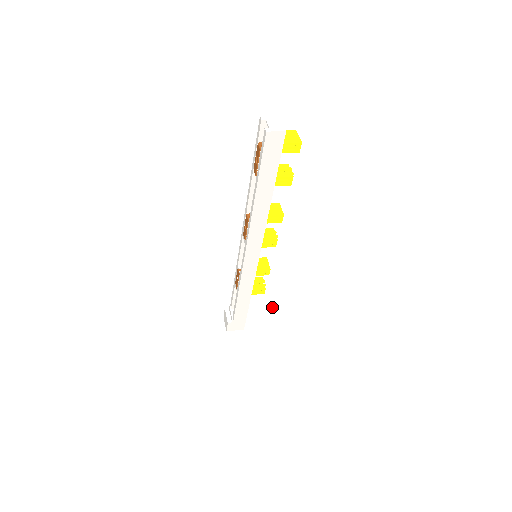
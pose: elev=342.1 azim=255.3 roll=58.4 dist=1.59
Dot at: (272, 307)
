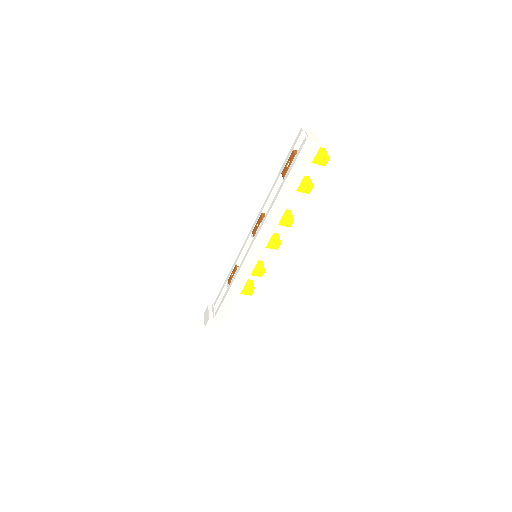
Dot at: (253, 312)
